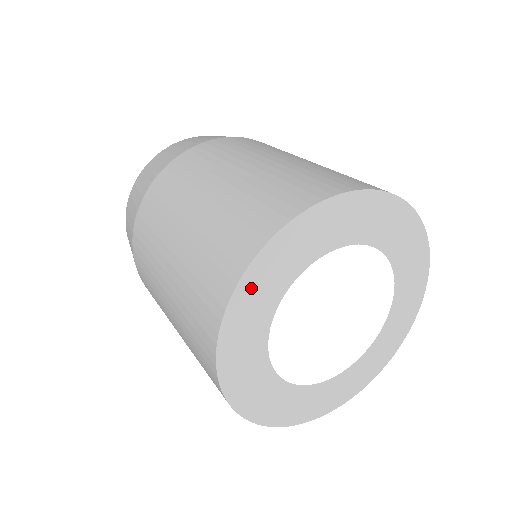
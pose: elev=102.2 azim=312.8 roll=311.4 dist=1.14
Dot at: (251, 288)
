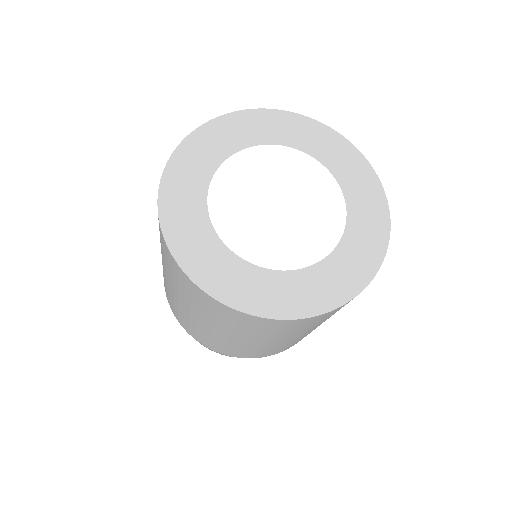
Dot at: (205, 137)
